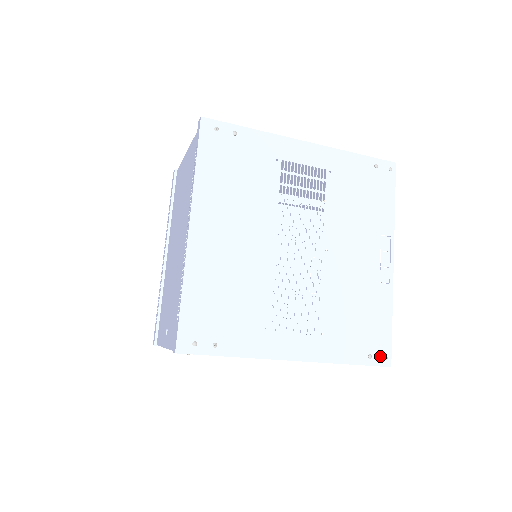
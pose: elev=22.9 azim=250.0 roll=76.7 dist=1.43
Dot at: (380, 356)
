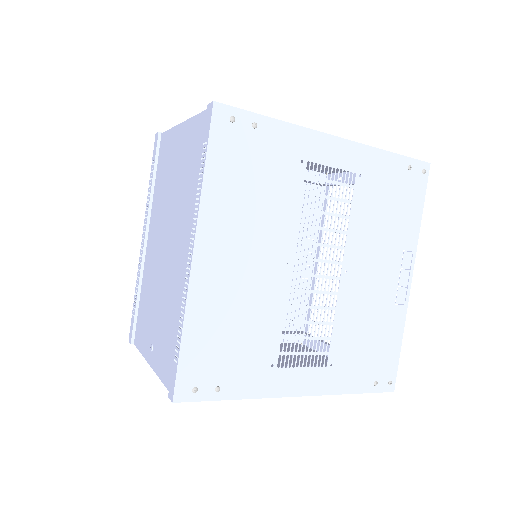
Dot at: (385, 382)
